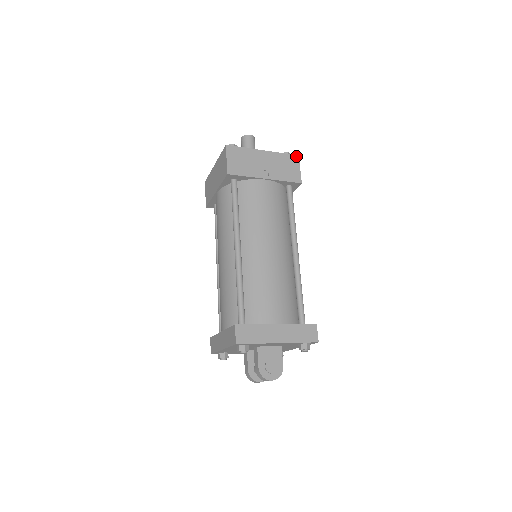
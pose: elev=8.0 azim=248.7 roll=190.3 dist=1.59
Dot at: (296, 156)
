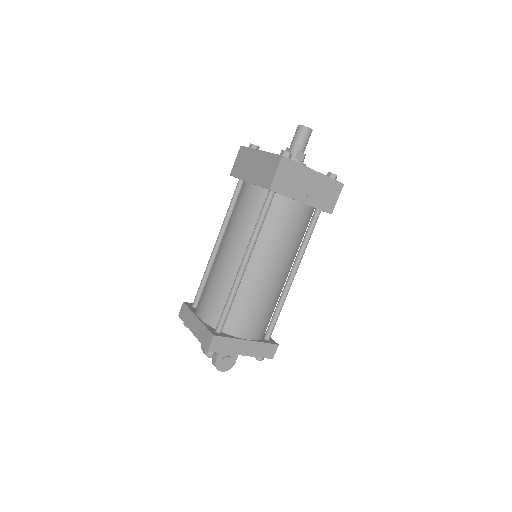
Dot at: (341, 184)
